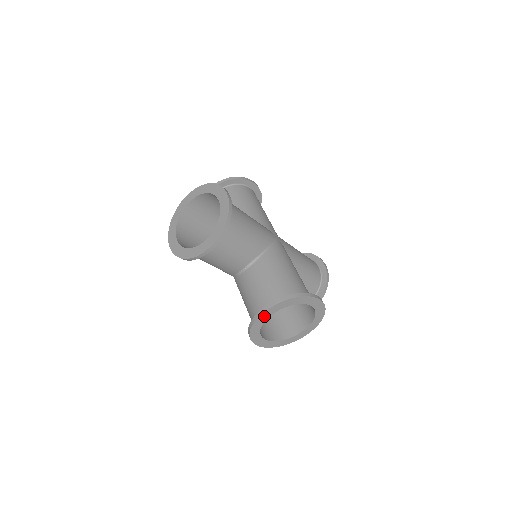
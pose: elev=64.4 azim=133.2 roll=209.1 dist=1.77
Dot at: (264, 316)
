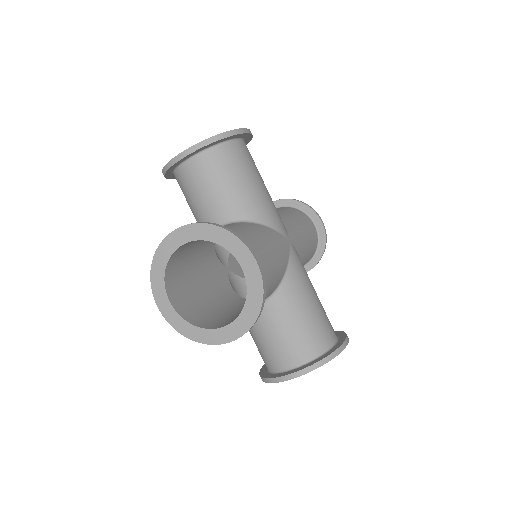
Dot at: occluded
